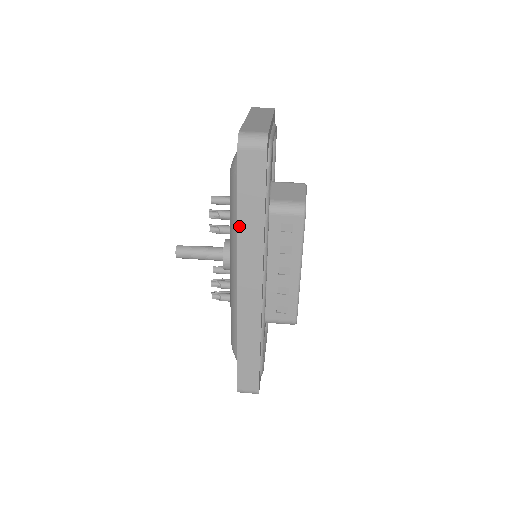
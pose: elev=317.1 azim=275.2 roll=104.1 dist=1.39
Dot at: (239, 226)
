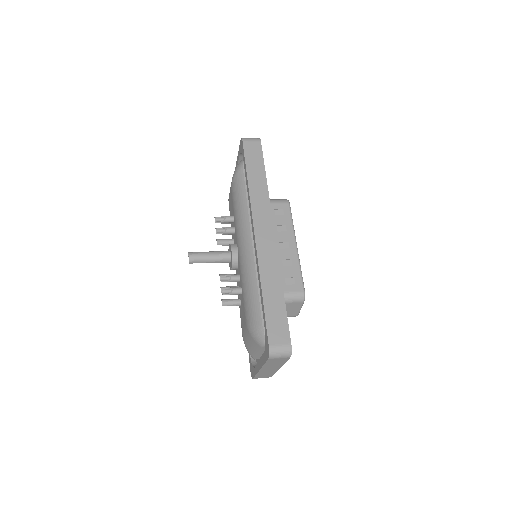
Dot at: (249, 186)
